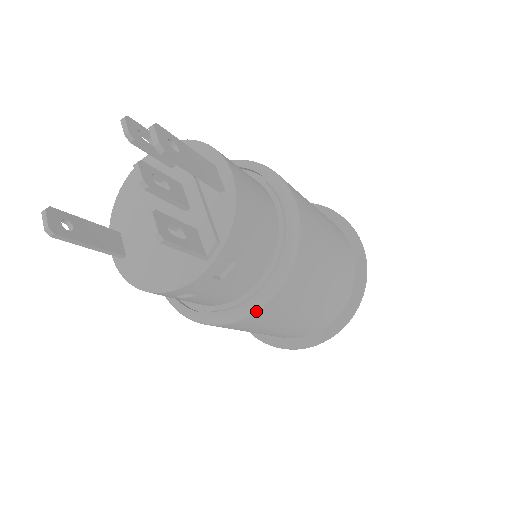
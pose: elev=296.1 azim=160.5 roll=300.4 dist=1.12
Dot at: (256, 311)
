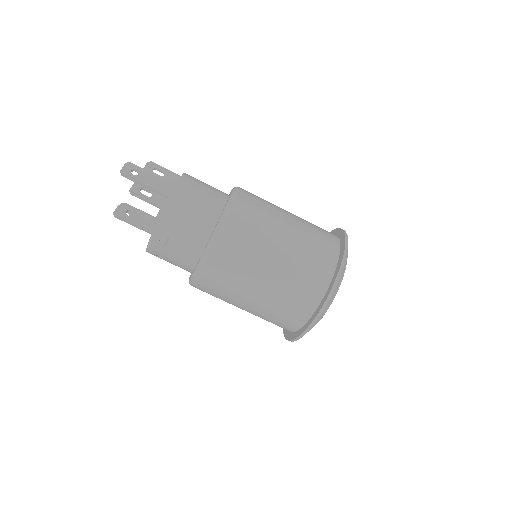
Dot at: (196, 276)
